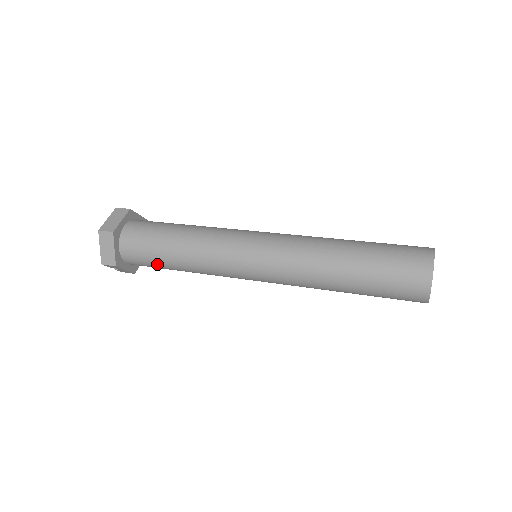
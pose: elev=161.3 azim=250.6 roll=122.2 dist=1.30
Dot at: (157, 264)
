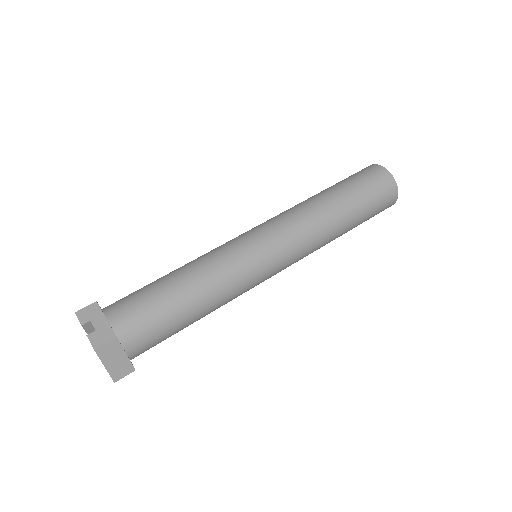
Dot at: occluded
